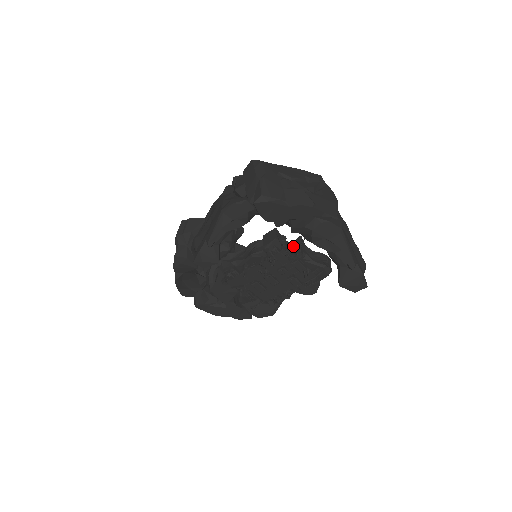
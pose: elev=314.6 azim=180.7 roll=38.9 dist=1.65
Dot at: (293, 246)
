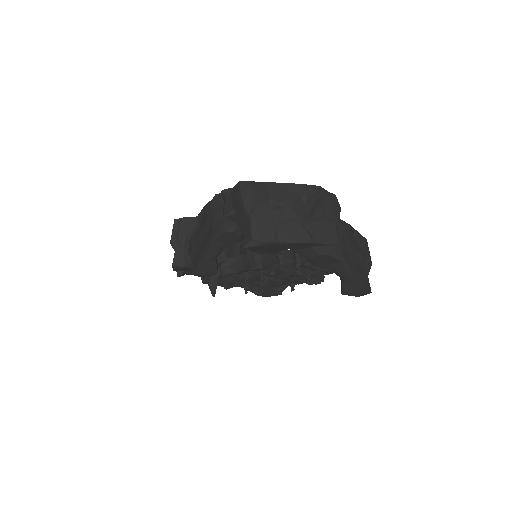
Dot at: (293, 254)
